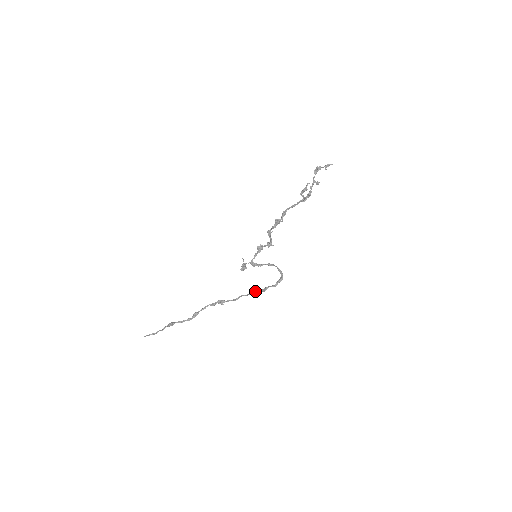
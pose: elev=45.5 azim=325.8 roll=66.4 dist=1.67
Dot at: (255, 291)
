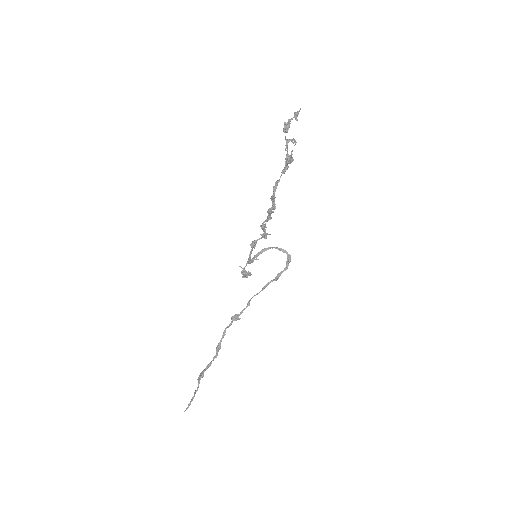
Dot at: (266, 285)
